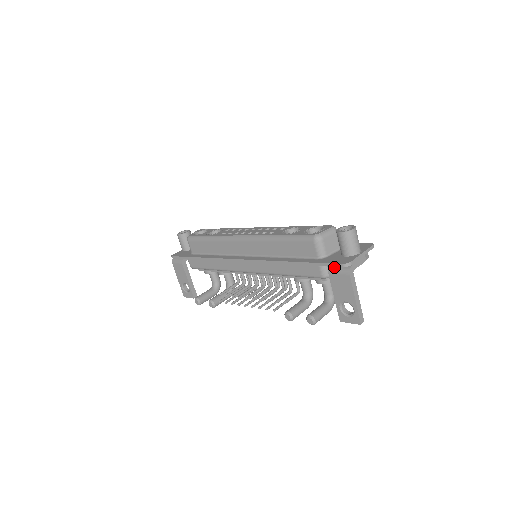
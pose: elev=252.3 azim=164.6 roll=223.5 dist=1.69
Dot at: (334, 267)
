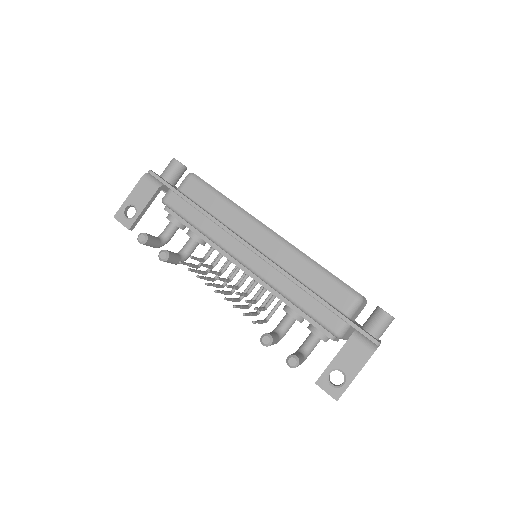
Dot at: (361, 335)
